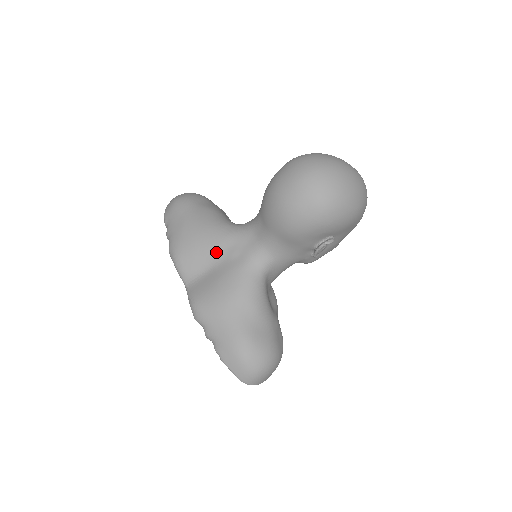
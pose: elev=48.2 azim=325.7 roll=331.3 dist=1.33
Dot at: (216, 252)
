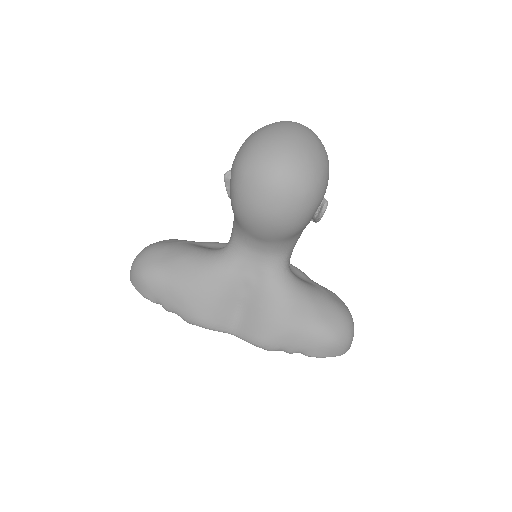
Dot at: (233, 291)
